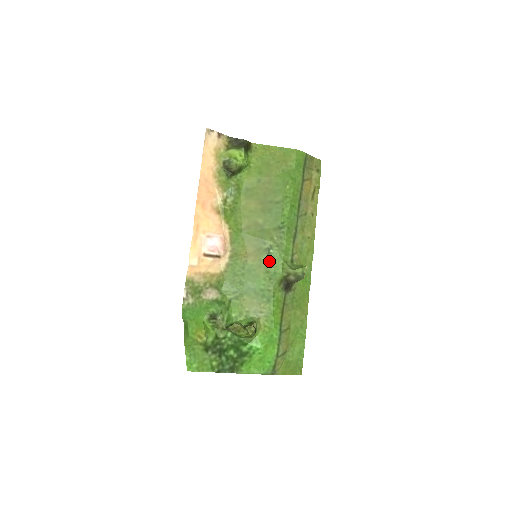
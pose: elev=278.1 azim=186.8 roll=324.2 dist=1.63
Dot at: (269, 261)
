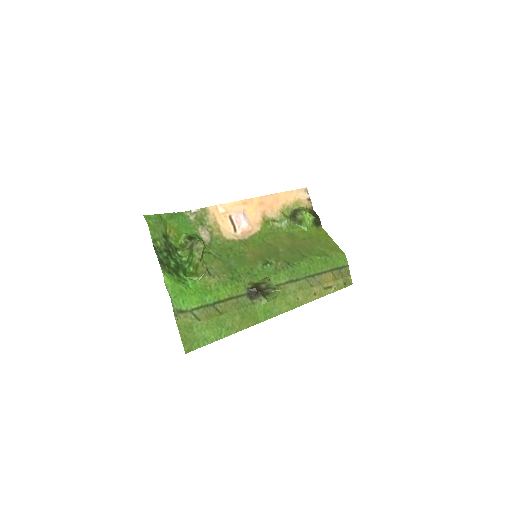
Dot at: (260, 267)
